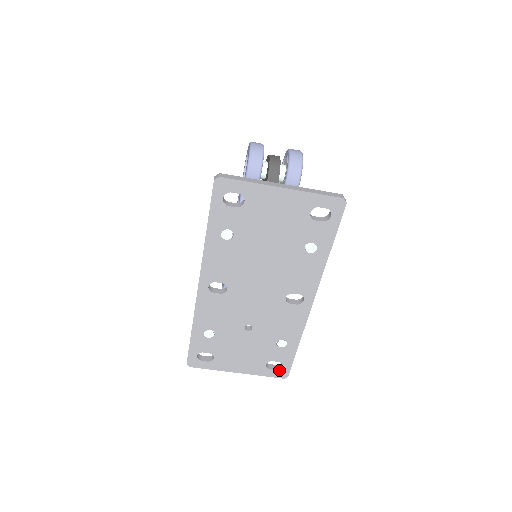
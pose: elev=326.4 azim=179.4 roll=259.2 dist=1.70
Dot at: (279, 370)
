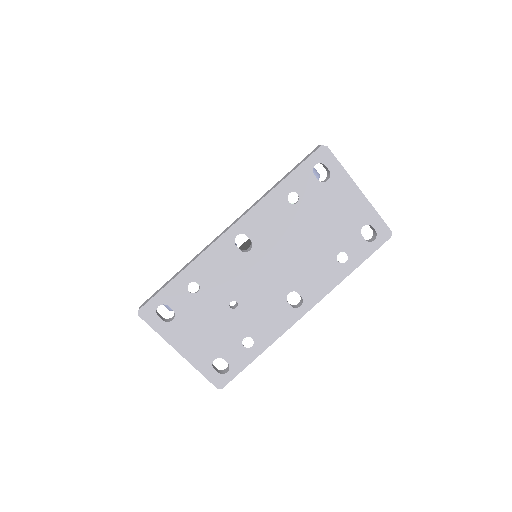
Dot at: (221, 374)
